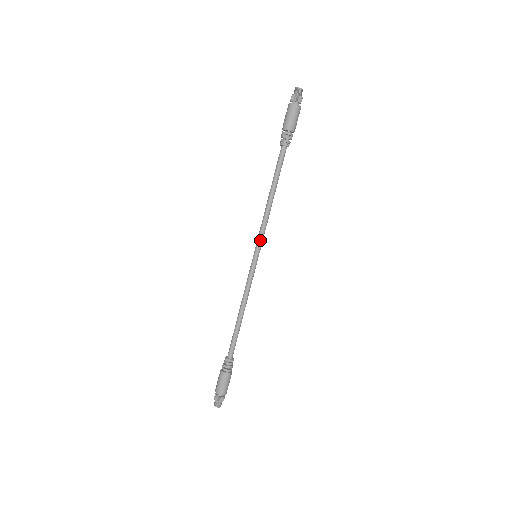
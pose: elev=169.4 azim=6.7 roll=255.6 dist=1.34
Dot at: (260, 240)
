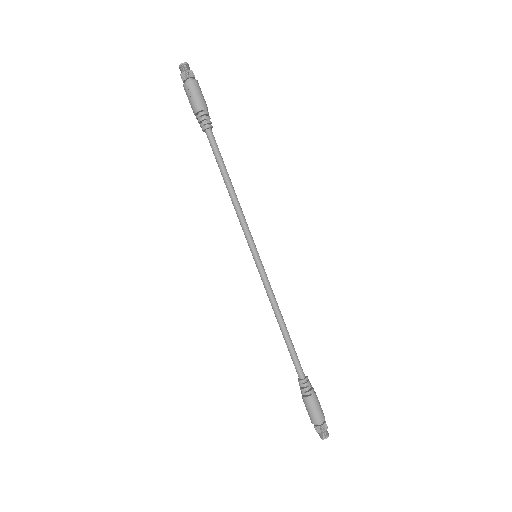
Dot at: (250, 236)
